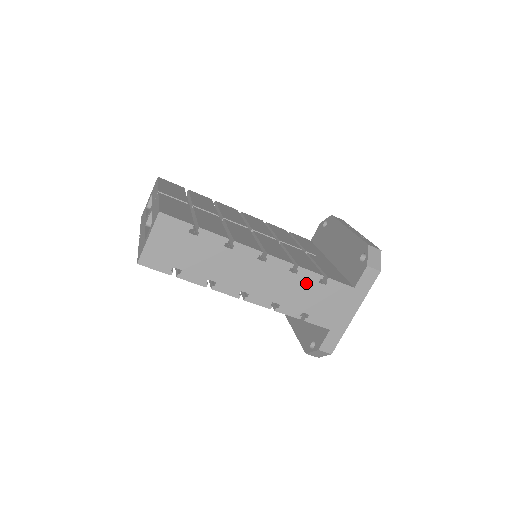
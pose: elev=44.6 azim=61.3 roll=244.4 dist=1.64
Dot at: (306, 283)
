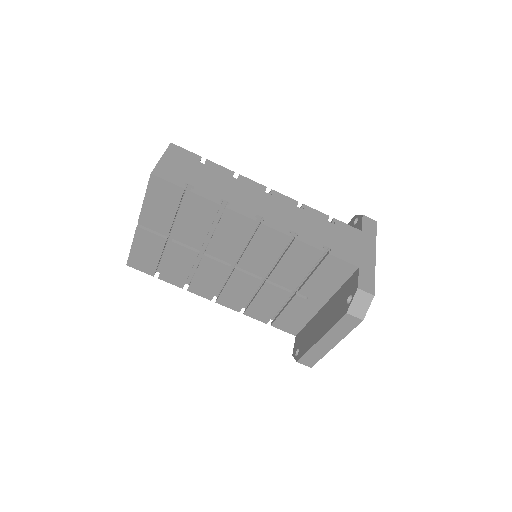
Dot at: (315, 219)
